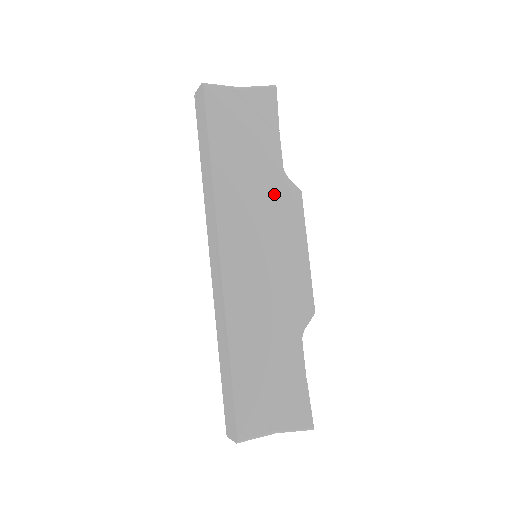
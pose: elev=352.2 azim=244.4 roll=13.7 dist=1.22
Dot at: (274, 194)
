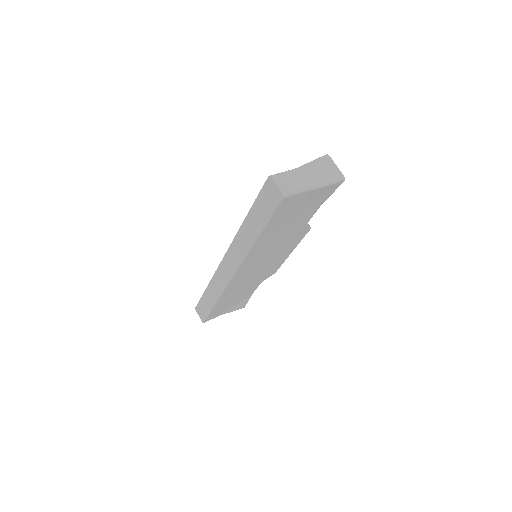
Dot at: (291, 237)
